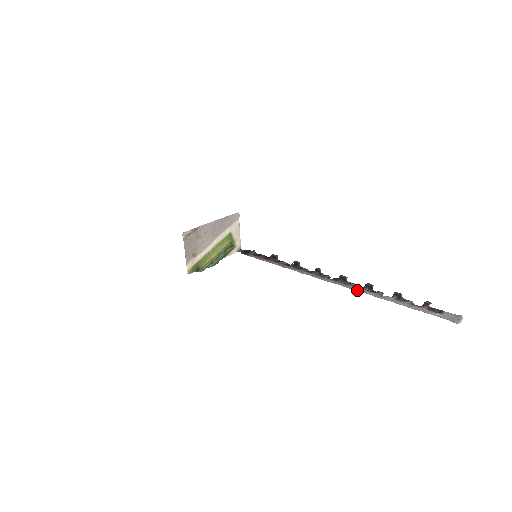
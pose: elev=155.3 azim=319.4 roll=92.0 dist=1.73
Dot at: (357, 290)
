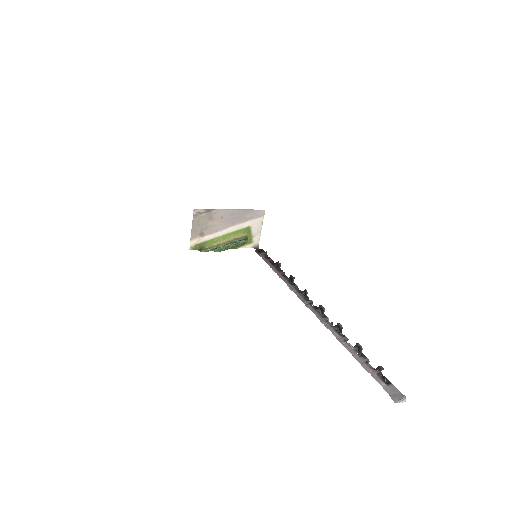
Dot at: (326, 326)
